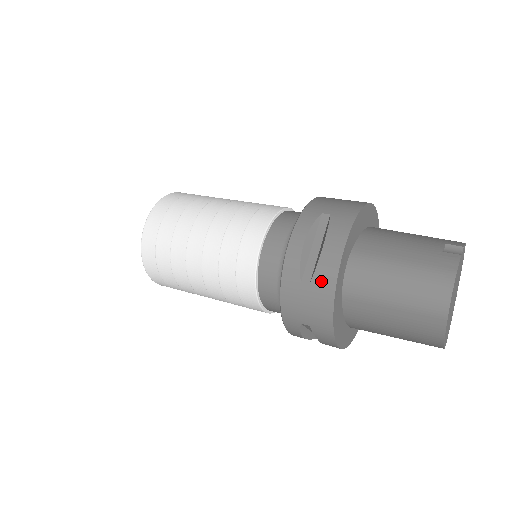
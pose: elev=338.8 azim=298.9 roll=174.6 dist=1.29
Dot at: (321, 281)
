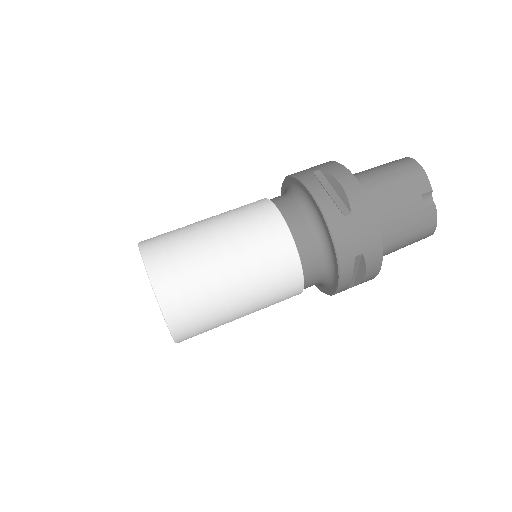
Dot at: occluded
